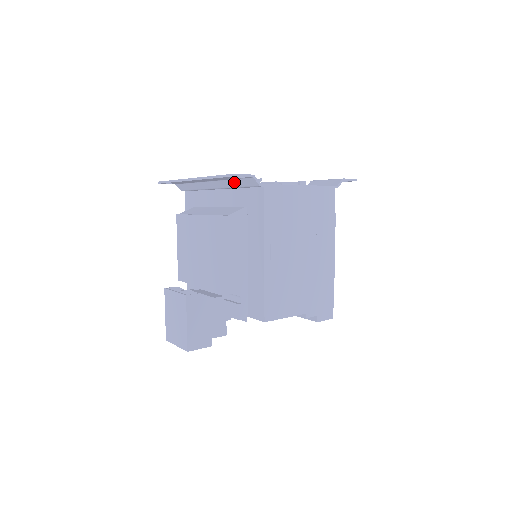
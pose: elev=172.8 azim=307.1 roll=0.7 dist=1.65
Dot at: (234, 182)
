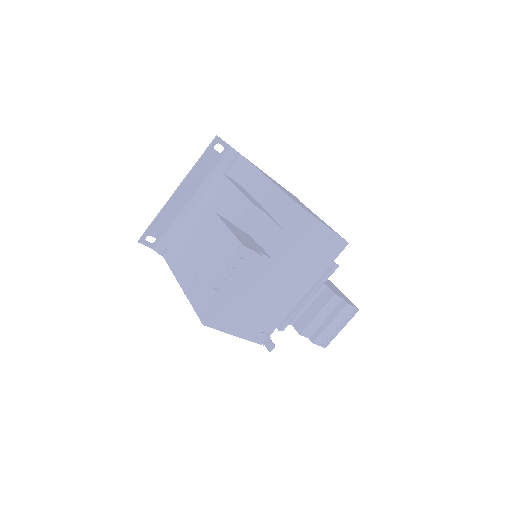
Dot at: (215, 172)
